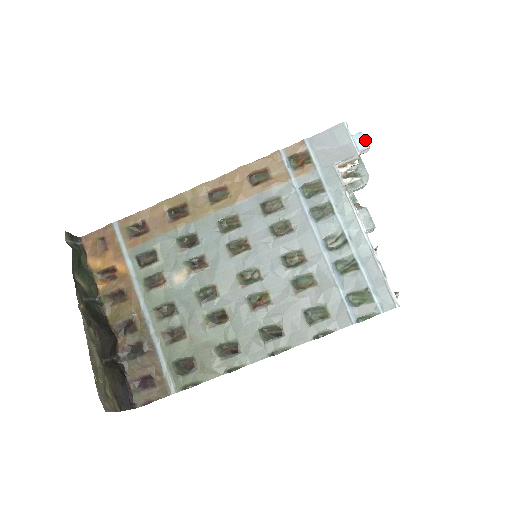
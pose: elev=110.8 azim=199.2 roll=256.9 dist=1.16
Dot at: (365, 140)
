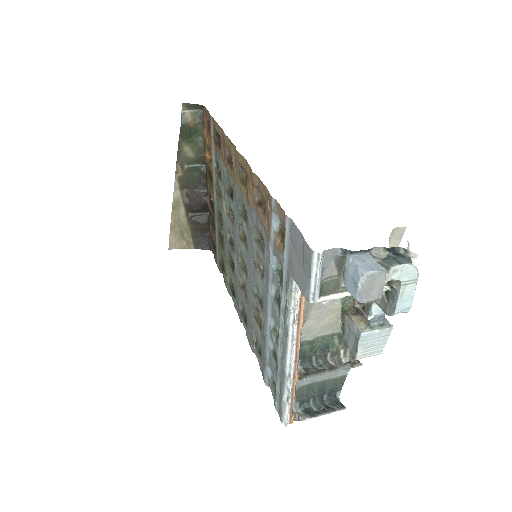
Dot at: (357, 290)
